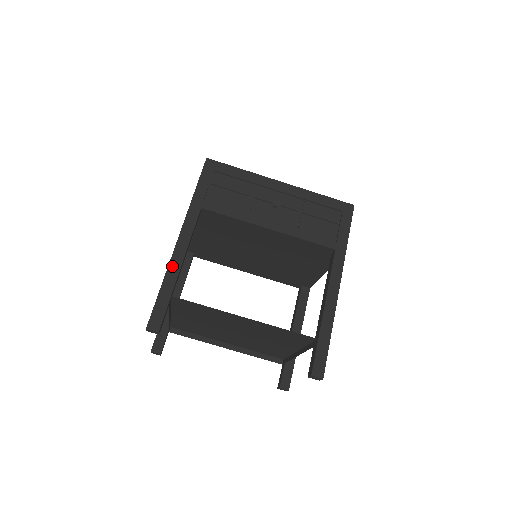
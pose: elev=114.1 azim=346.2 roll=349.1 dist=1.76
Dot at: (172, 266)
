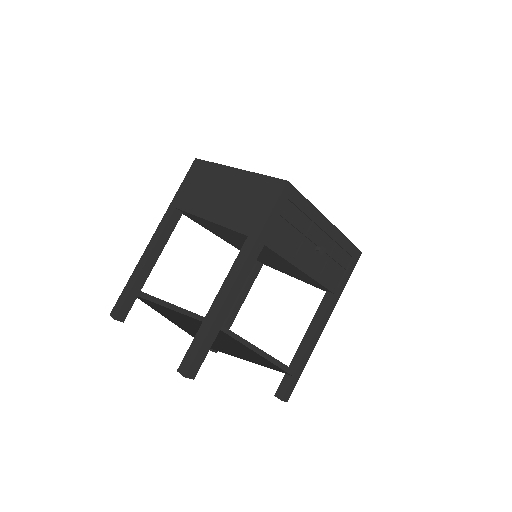
Dot at: (222, 311)
